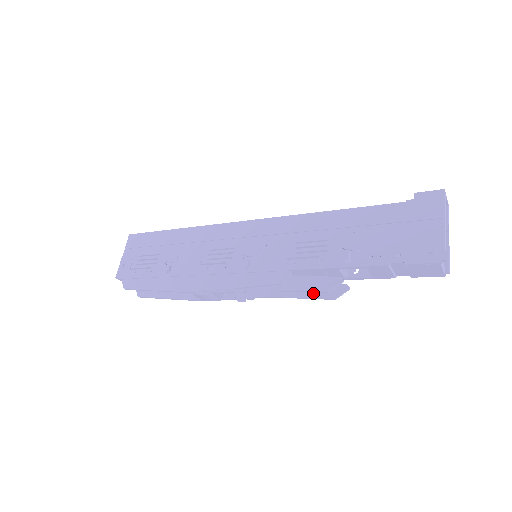
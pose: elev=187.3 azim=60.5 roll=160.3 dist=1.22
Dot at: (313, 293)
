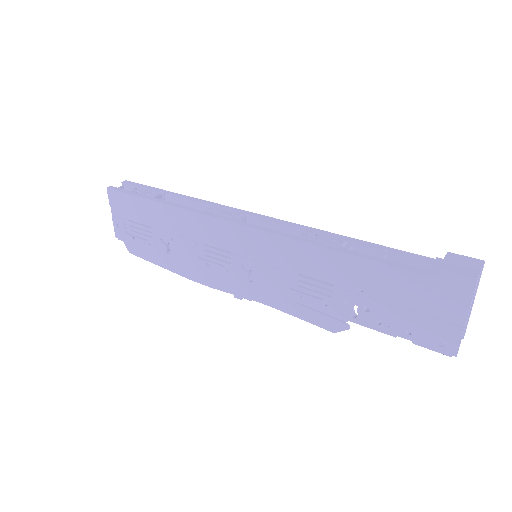
Dot at: occluded
